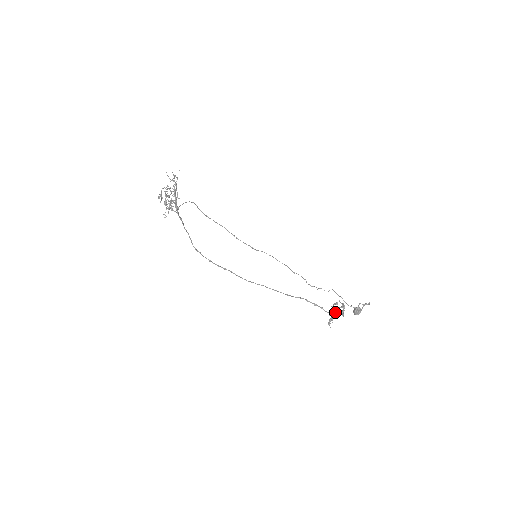
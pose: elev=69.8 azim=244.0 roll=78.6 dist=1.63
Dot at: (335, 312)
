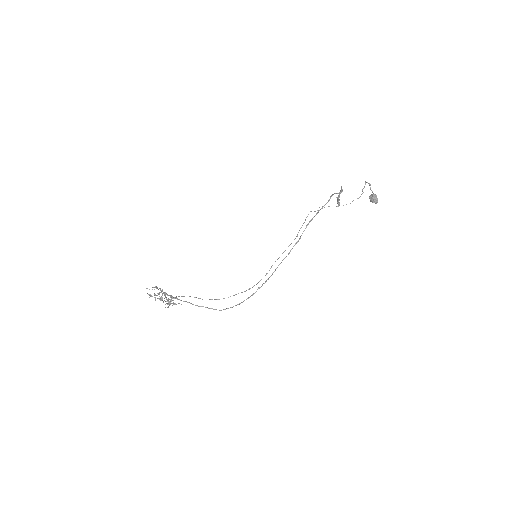
Dot at: (333, 194)
